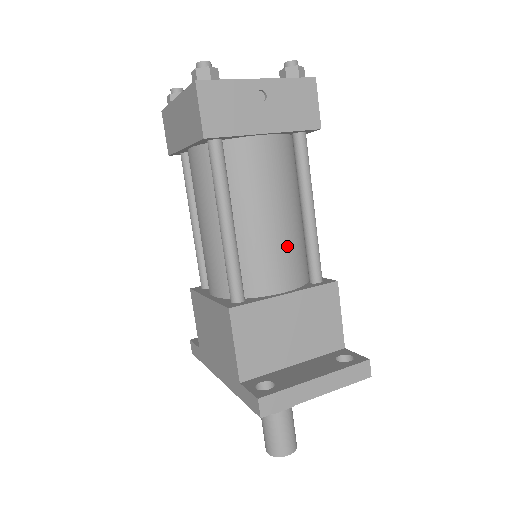
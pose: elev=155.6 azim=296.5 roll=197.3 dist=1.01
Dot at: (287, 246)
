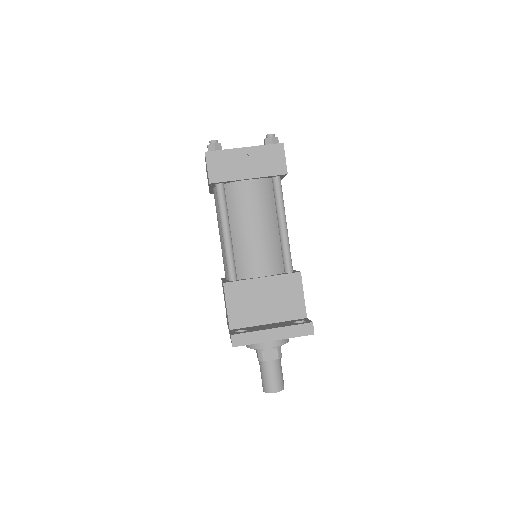
Dot at: (265, 247)
